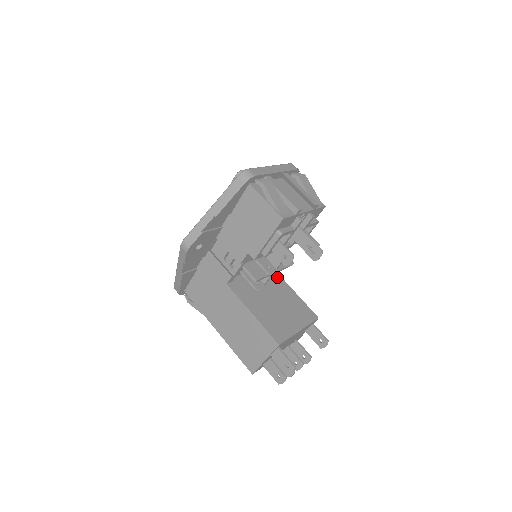
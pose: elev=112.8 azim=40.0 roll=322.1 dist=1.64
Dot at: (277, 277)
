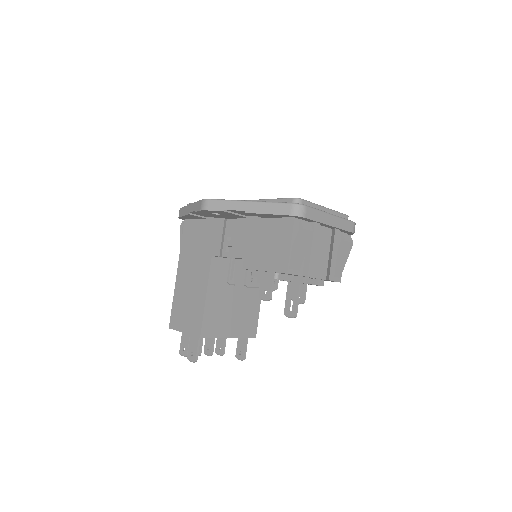
Dot at: (257, 284)
